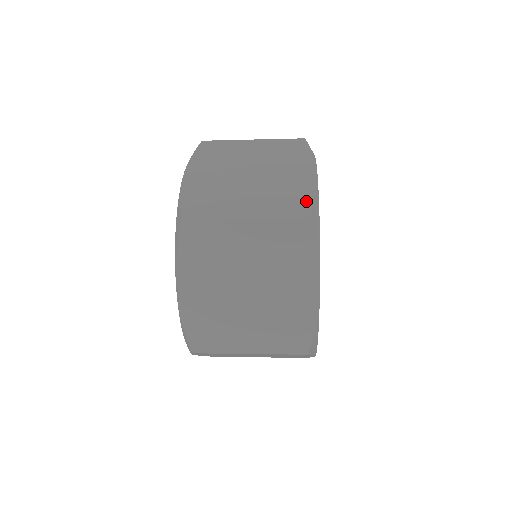
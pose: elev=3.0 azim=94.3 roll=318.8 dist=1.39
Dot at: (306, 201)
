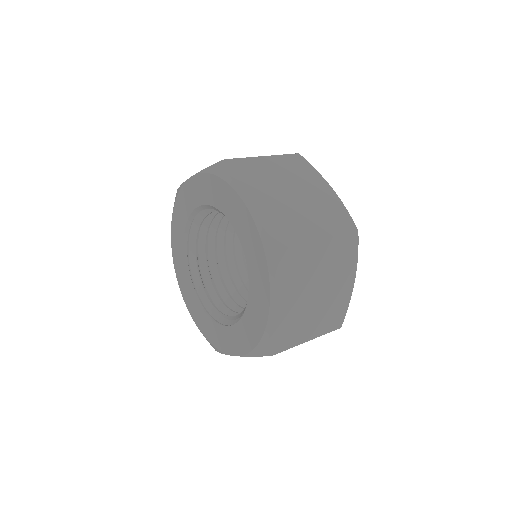
Dot at: (343, 312)
